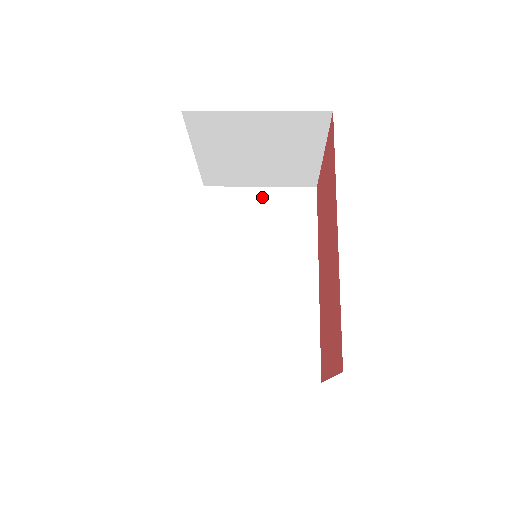
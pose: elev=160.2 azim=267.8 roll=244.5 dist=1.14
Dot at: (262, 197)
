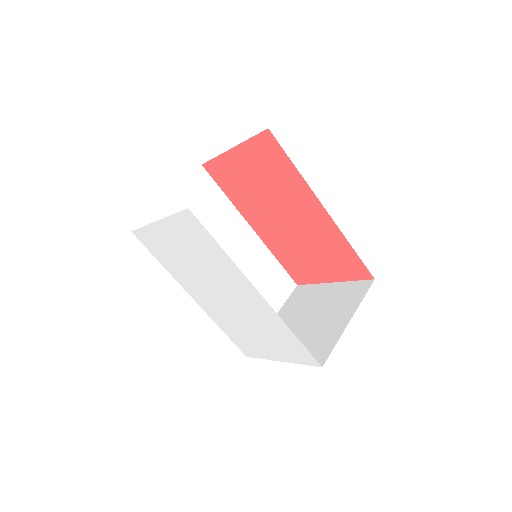
Dot at: (177, 203)
